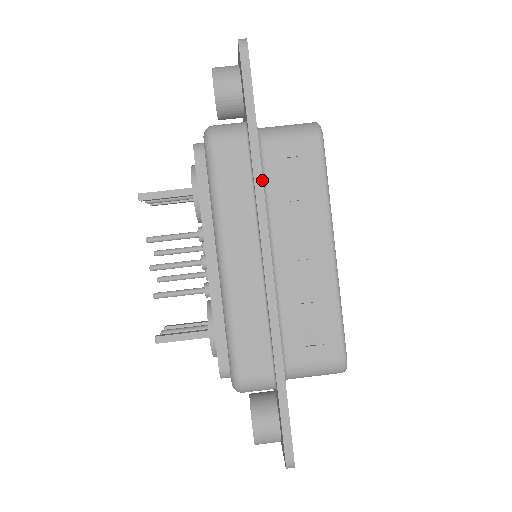
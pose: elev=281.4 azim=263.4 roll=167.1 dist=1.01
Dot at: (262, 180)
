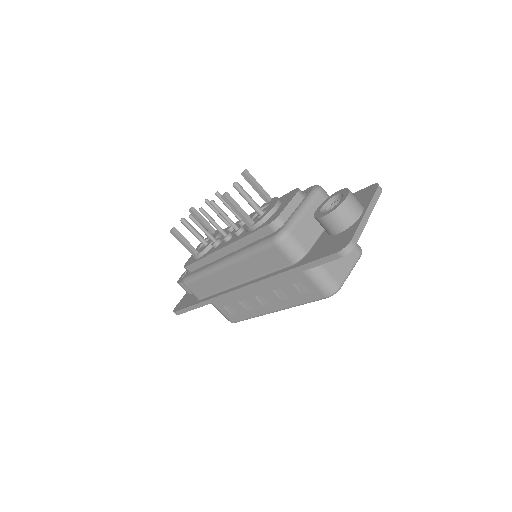
Dot at: occluded
